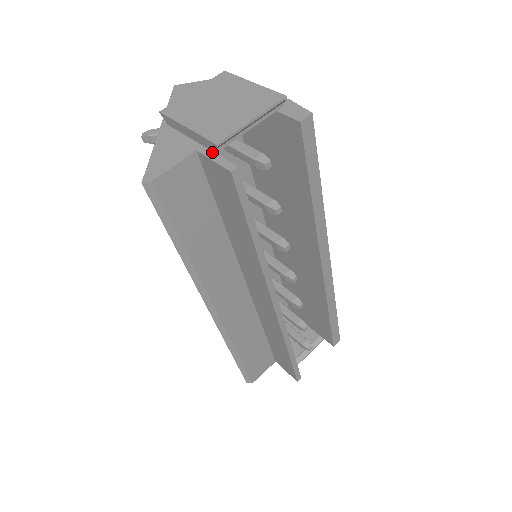
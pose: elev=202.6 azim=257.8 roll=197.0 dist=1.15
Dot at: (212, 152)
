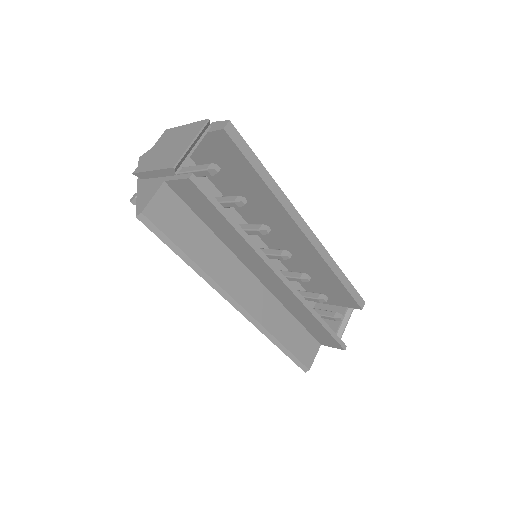
Dot at: (174, 176)
